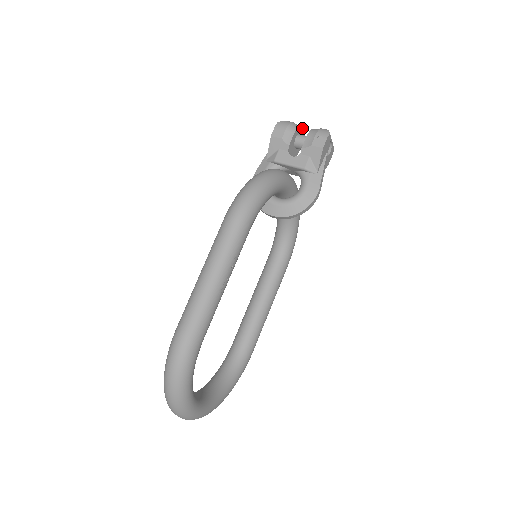
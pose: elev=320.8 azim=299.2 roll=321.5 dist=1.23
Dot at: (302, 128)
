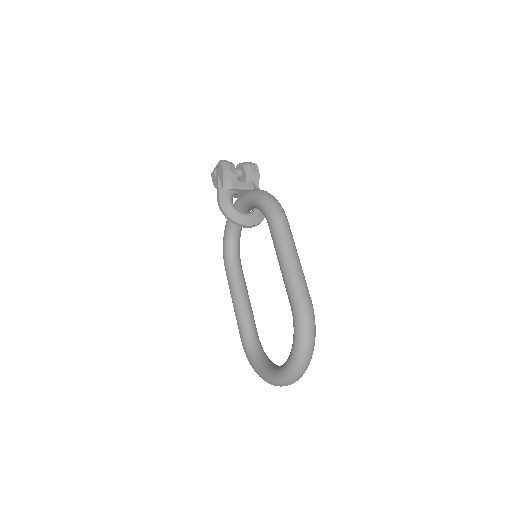
Dot at: occluded
